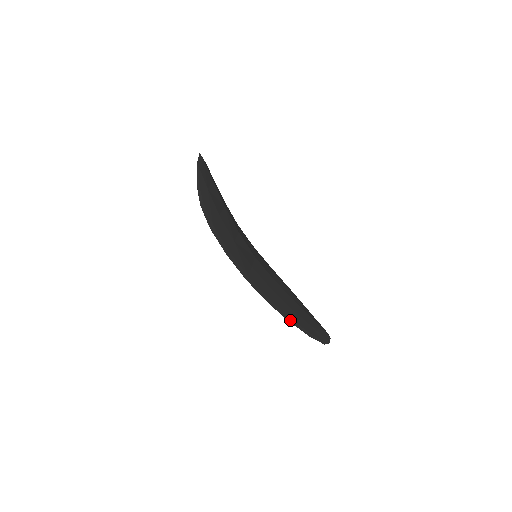
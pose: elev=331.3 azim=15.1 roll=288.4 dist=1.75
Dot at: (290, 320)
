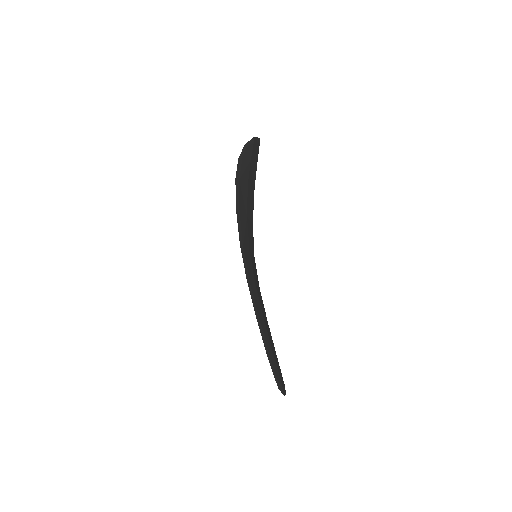
Dot at: (259, 322)
